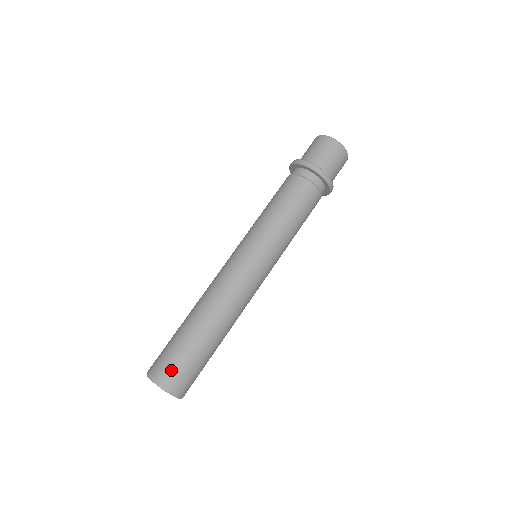
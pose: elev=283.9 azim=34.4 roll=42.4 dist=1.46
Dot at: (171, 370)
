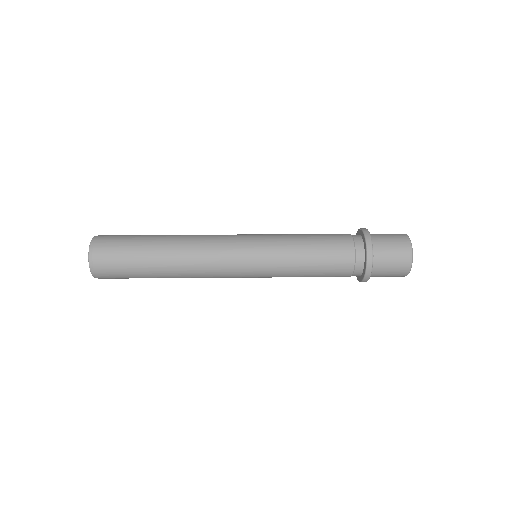
Dot at: (113, 235)
